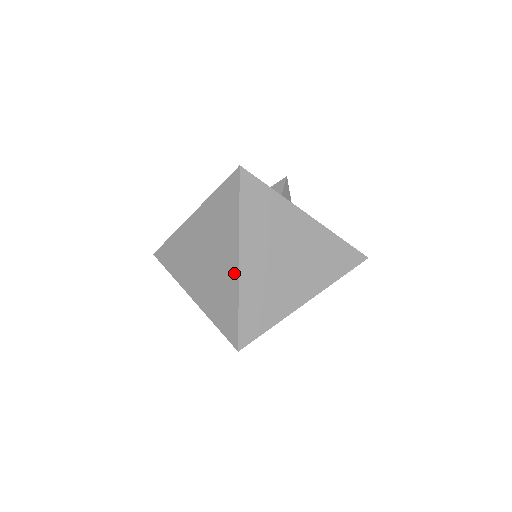
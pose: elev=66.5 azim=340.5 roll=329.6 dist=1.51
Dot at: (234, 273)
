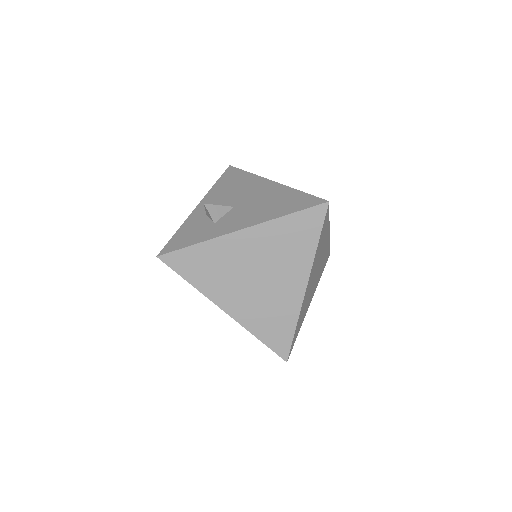
Dot at: occluded
